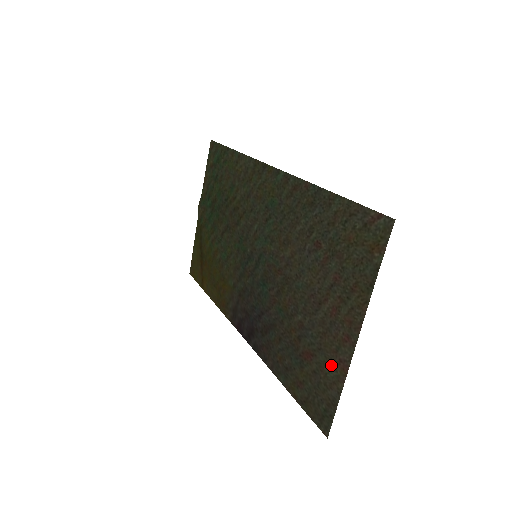
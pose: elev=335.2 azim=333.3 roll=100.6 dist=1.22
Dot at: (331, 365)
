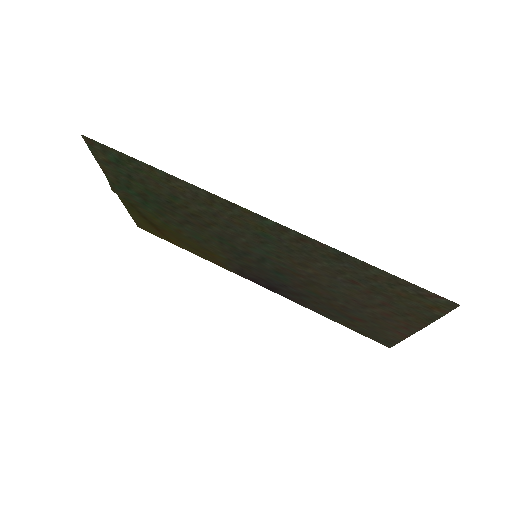
Dot at: (388, 331)
